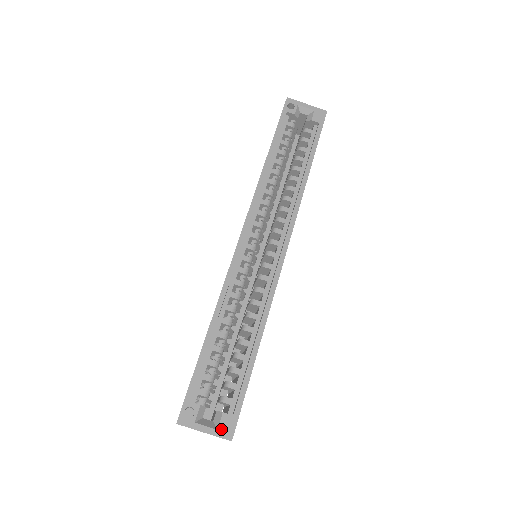
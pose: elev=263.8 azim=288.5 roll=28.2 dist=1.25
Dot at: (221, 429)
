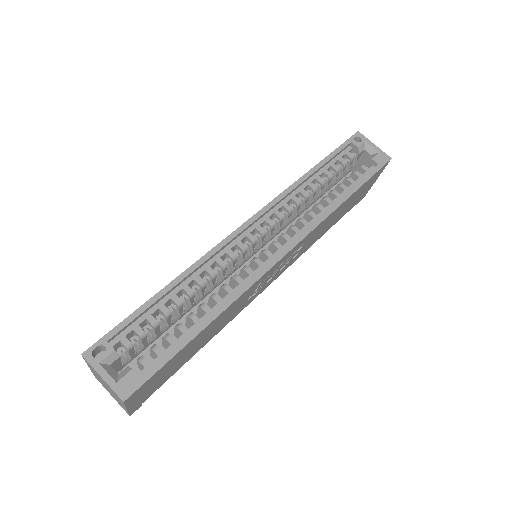
Dot at: (120, 384)
